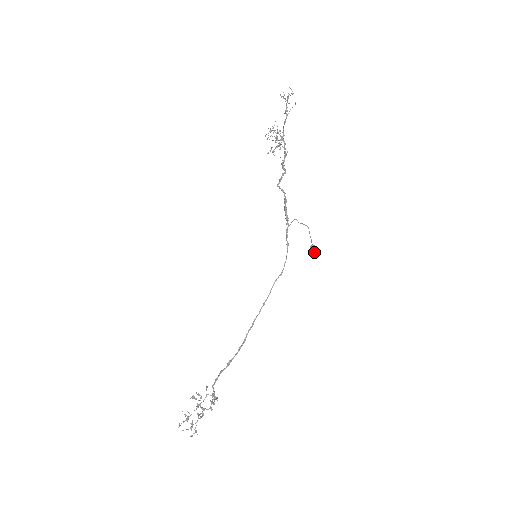
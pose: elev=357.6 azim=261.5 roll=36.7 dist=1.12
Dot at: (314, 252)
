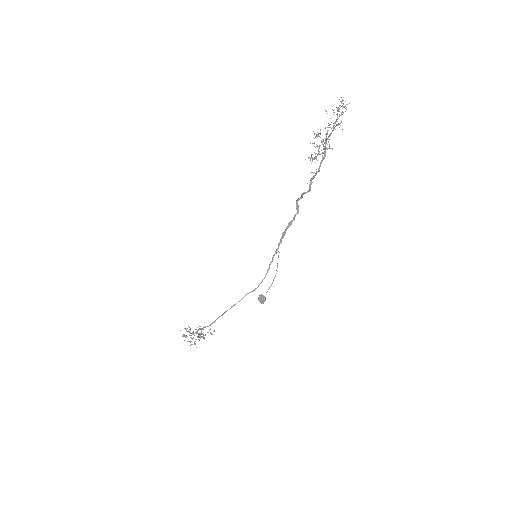
Dot at: (260, 302)
